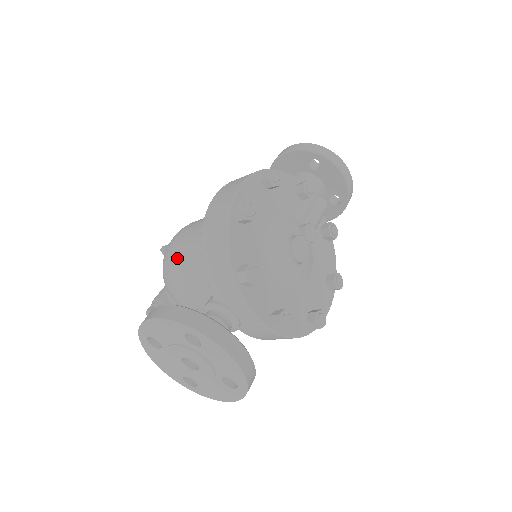
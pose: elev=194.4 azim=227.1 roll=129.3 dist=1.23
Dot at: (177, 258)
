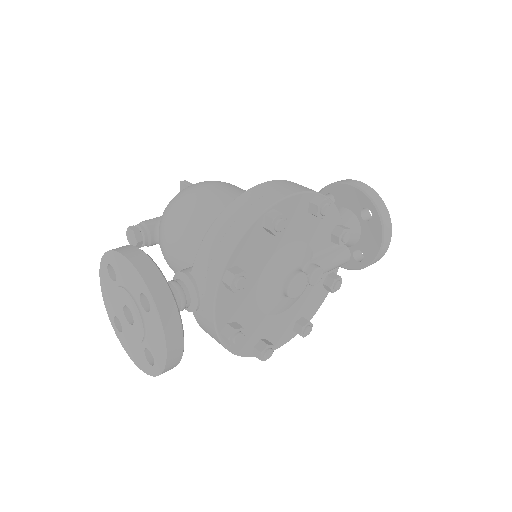
Dot at: (188, 206)
